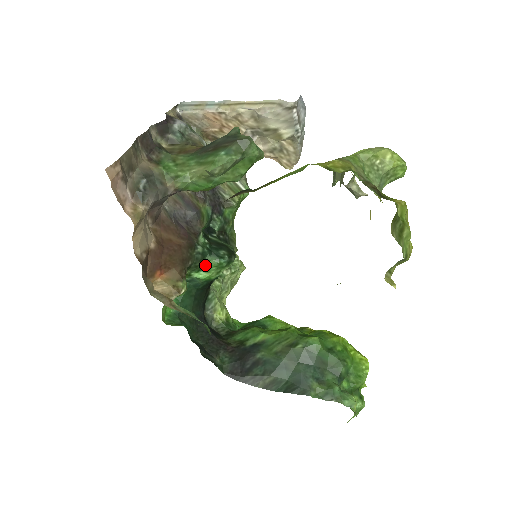
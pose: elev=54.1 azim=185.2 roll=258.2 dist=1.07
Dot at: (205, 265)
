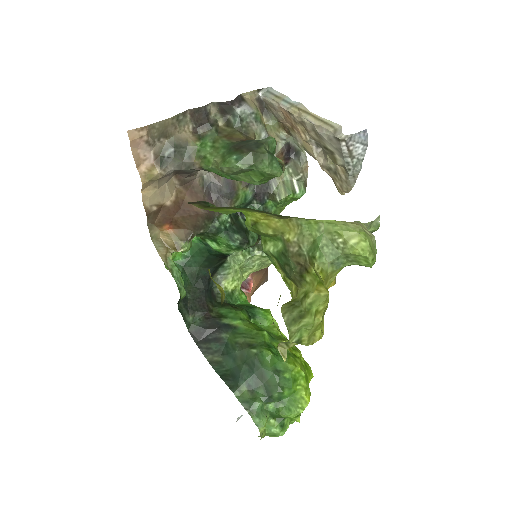
Dot at: (218, 239)
